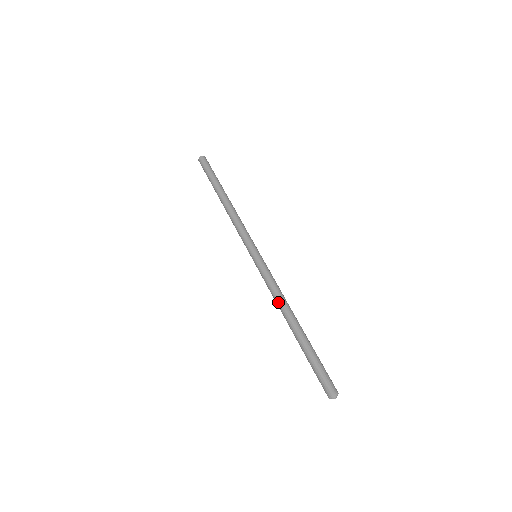
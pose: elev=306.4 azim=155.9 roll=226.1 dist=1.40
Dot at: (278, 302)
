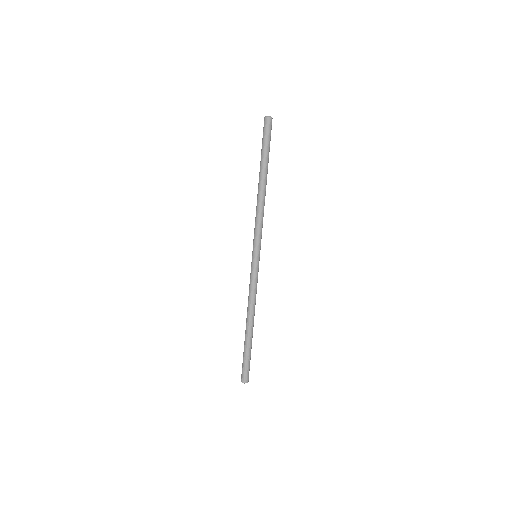
Dot at: (248, 304)
